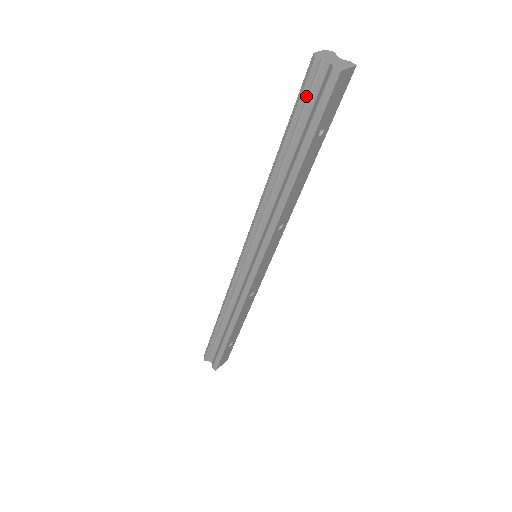
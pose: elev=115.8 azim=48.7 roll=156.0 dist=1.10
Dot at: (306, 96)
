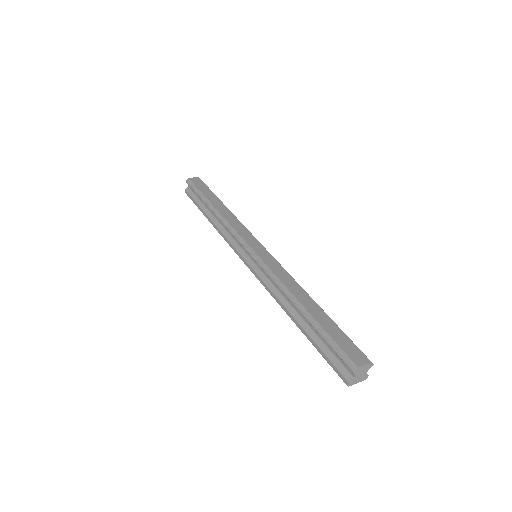
Dot at: (336, 352)
